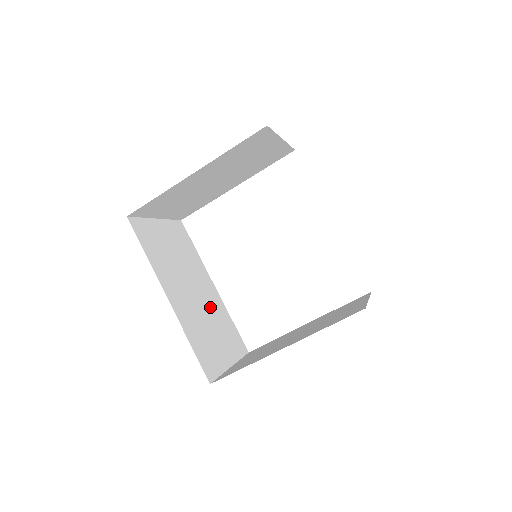
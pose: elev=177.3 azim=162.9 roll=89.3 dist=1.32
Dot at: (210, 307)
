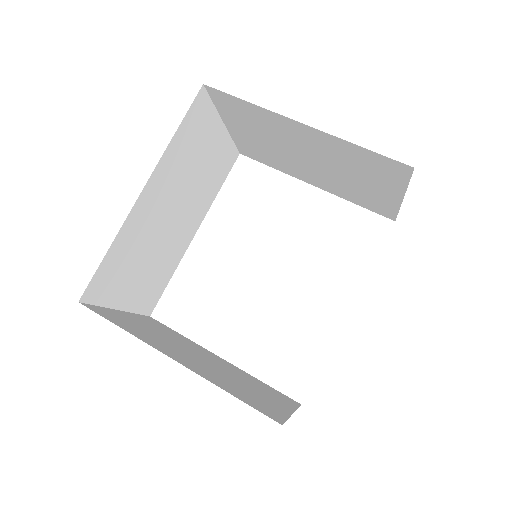
Dot at: (169, 244)
